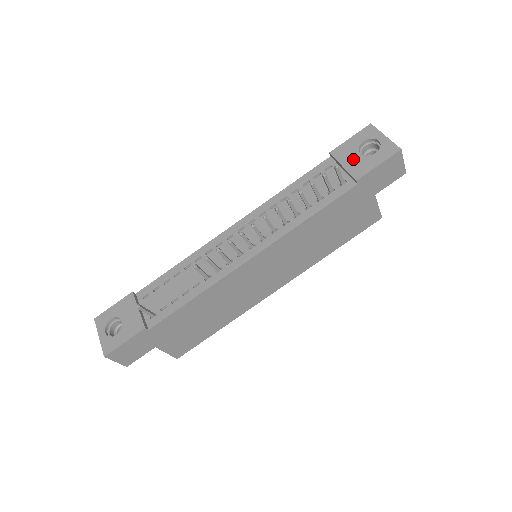
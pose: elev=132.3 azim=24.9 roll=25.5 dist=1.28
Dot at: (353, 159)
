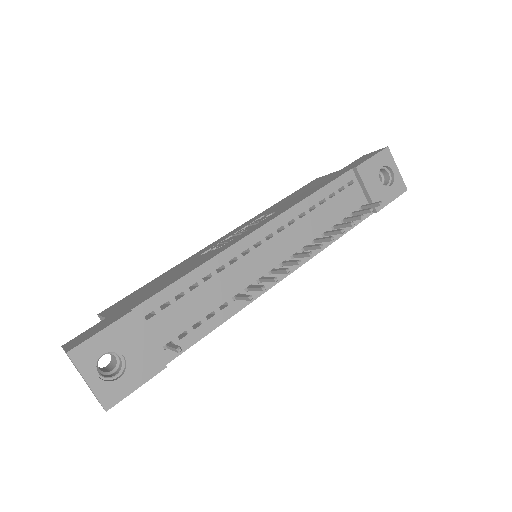
Dot at: (375, 185)
